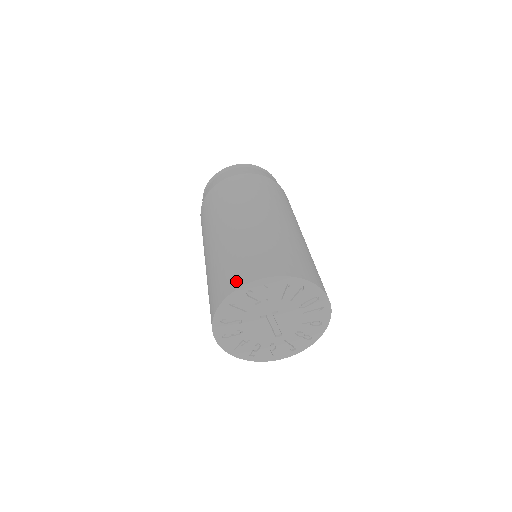
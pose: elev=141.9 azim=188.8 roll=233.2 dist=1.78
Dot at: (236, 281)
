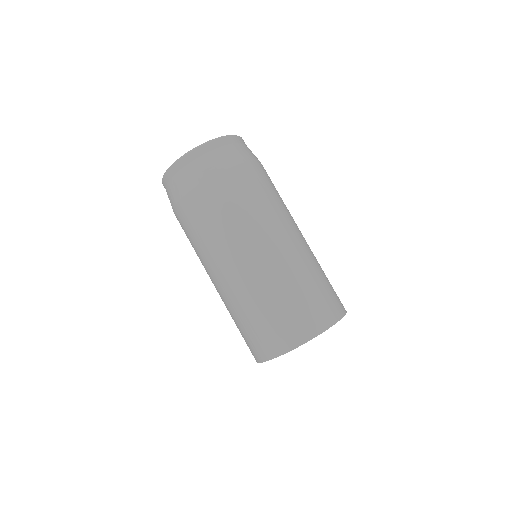
Dot at: (274, 348)
